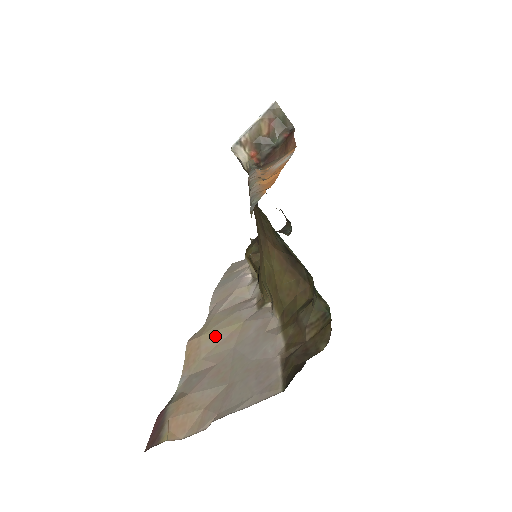
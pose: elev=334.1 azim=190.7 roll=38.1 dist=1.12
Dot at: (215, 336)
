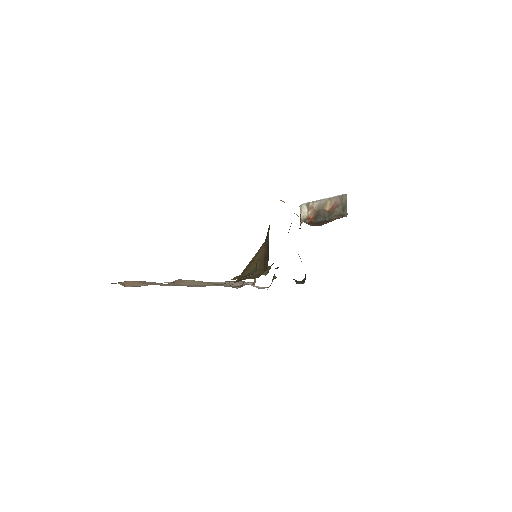
Dot at: (195, 282)
